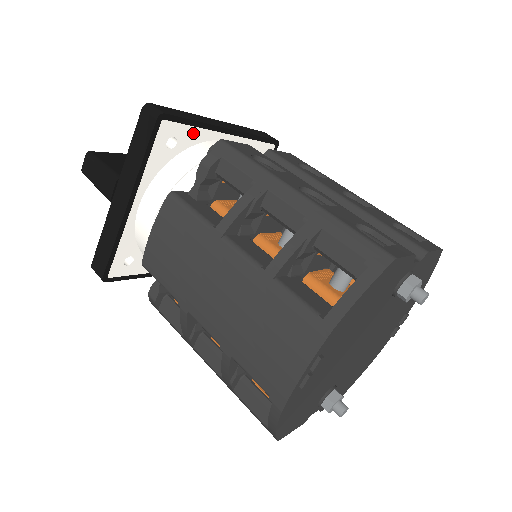
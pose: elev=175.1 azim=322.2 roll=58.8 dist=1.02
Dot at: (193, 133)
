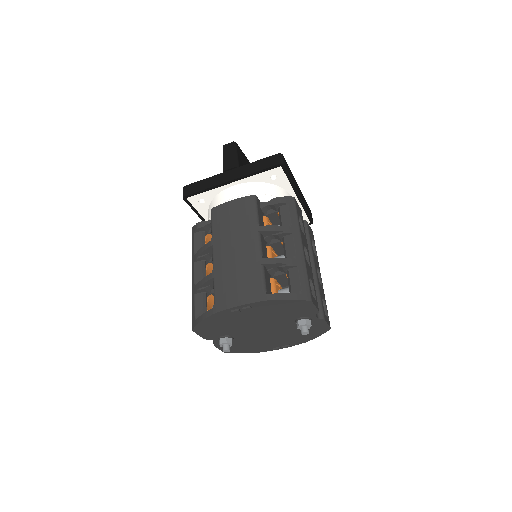
Dot at: (285, 182)
